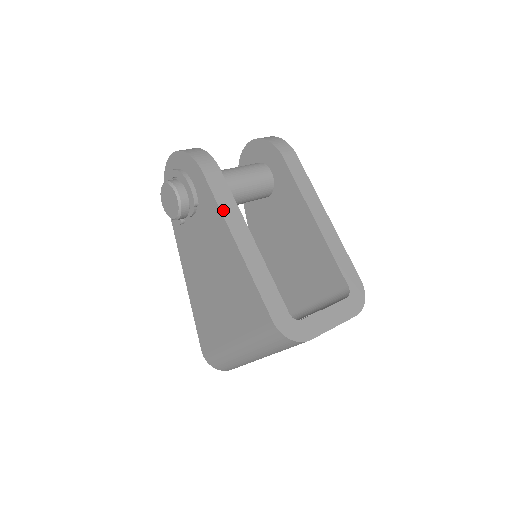
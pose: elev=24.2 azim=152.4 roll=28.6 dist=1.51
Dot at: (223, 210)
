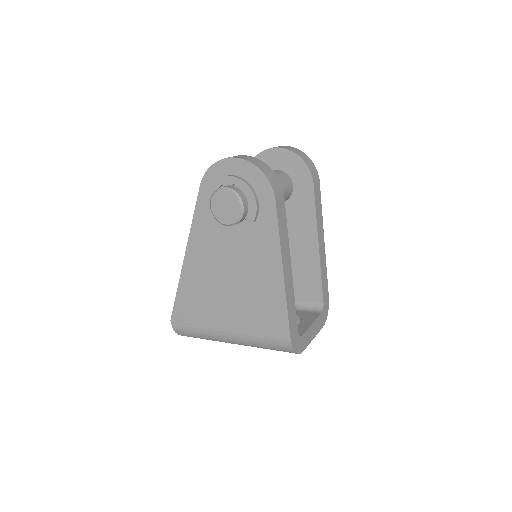
Dot at: (281, 240)
